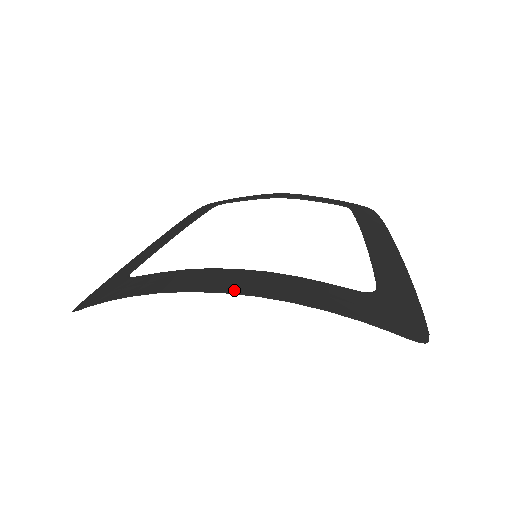
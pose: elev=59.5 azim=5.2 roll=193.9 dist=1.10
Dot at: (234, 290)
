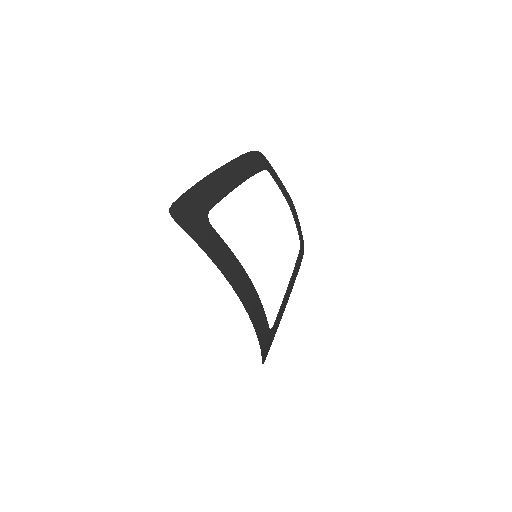
Dot at: (245, 302)
